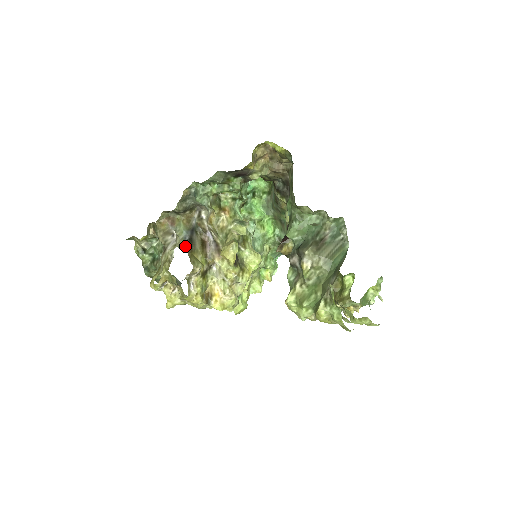
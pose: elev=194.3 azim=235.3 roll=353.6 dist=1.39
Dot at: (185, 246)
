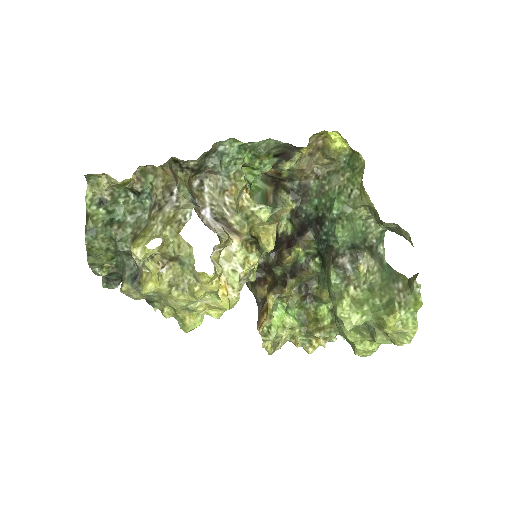
Dot at: occluded
